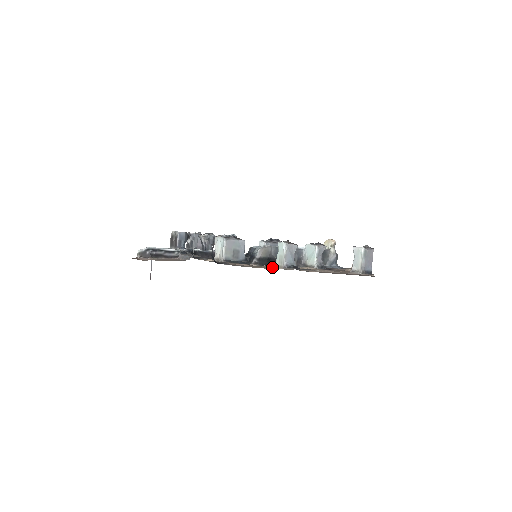
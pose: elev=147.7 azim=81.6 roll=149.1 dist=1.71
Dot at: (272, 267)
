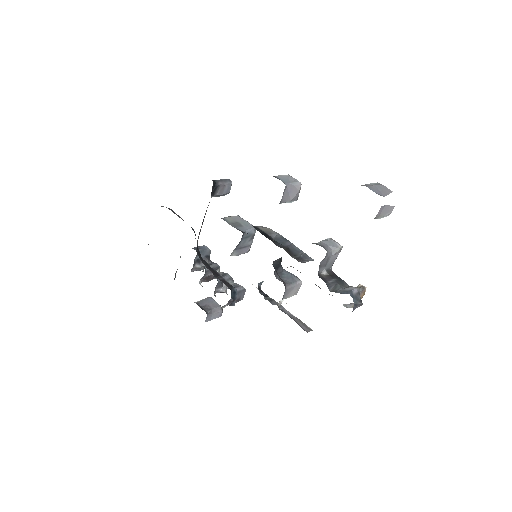
Dot at: occluded
